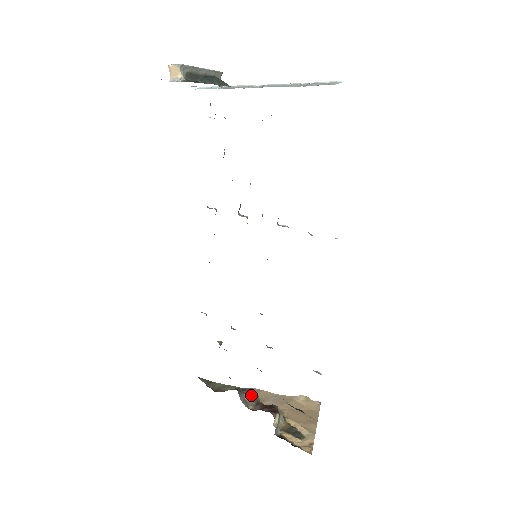
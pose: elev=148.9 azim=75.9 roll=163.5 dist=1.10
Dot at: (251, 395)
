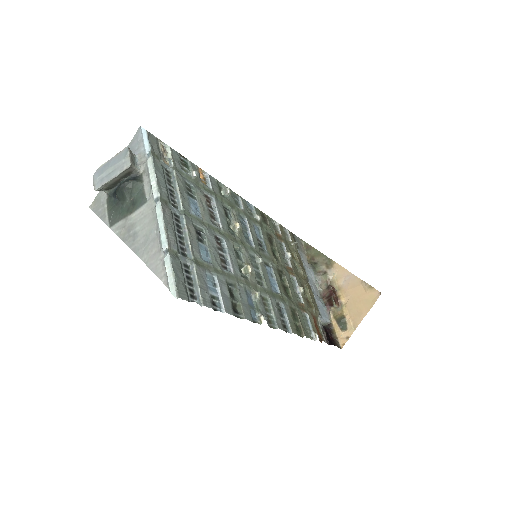
Dot at: (325, 278)
